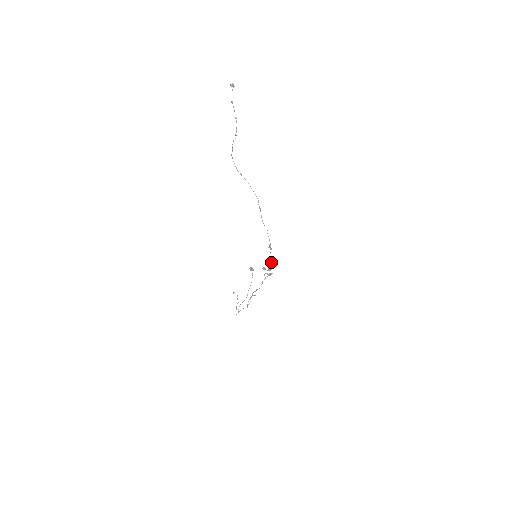
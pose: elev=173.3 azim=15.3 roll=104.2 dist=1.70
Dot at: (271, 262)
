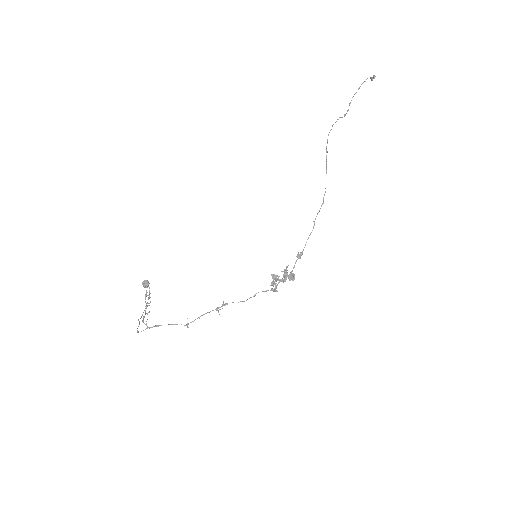
Dot at: (292, 273)
